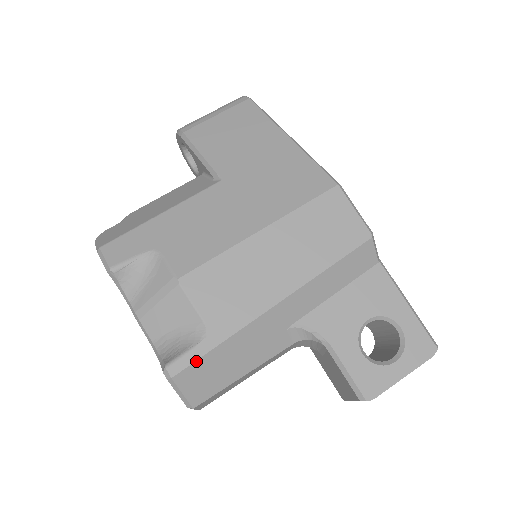
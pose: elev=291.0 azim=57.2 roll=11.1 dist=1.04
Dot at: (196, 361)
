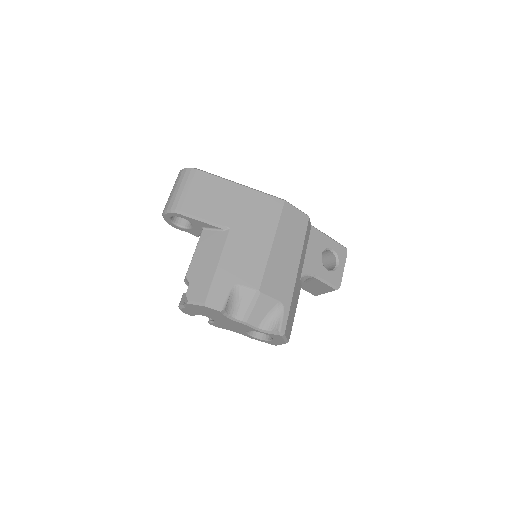
Dot at: (287, 320)
